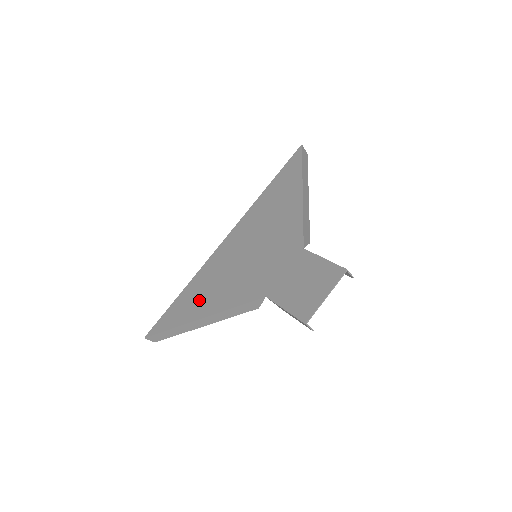
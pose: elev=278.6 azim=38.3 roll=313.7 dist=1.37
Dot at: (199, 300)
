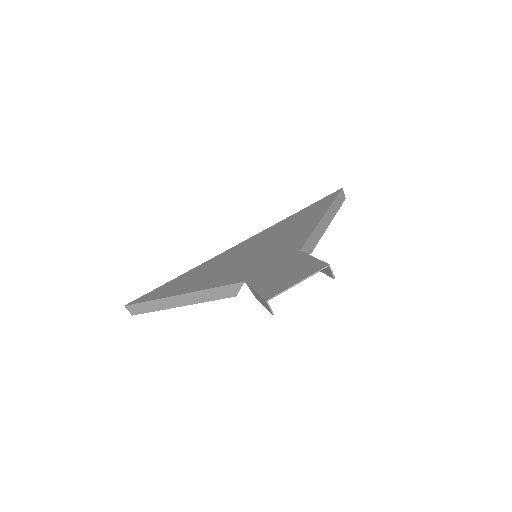
Dot at: (187, 282)
